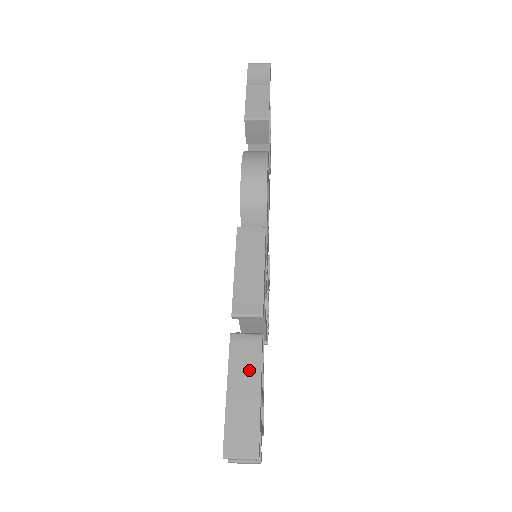
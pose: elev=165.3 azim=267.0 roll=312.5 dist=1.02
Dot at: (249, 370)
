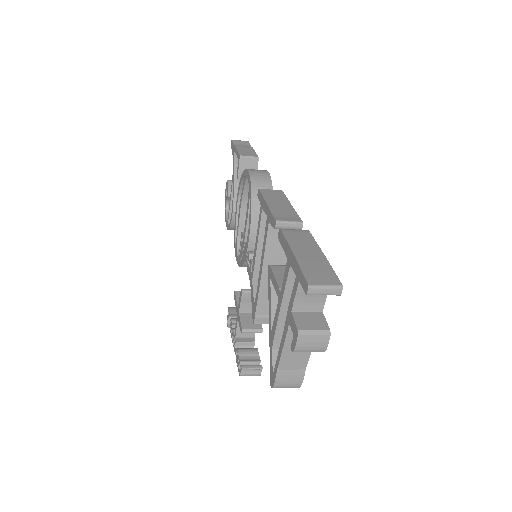
Dot at: (307, 243)
